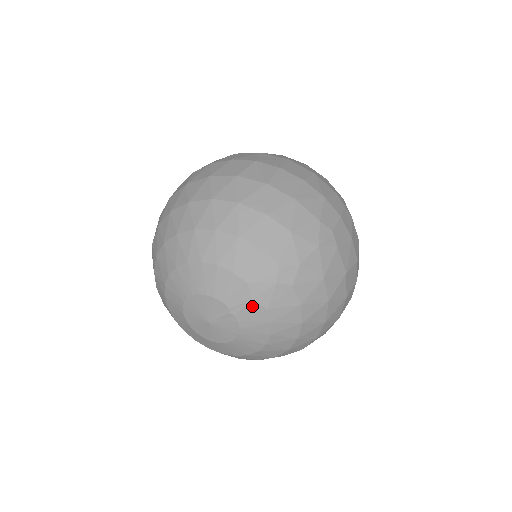
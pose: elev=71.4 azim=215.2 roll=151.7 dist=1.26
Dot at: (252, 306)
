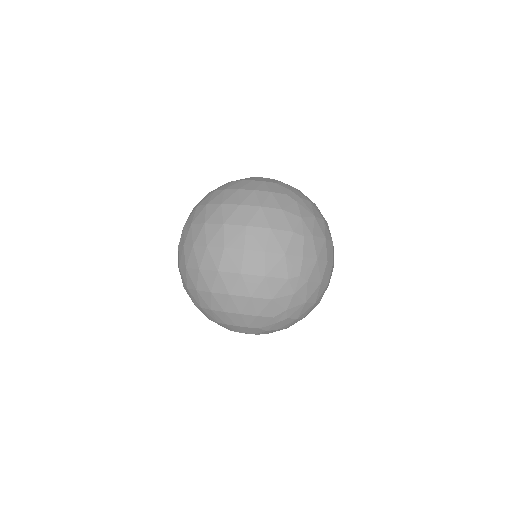
Dot at: (268, 331)
